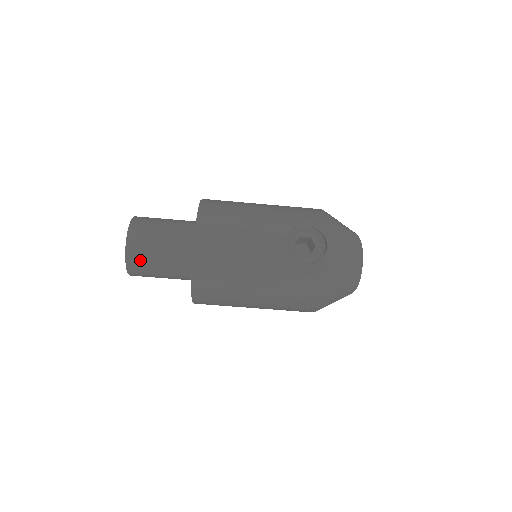
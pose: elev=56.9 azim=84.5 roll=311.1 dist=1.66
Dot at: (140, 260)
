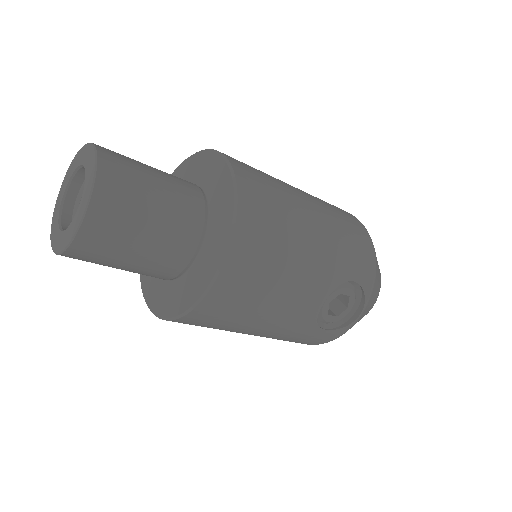
Dot at: (92, 257)
